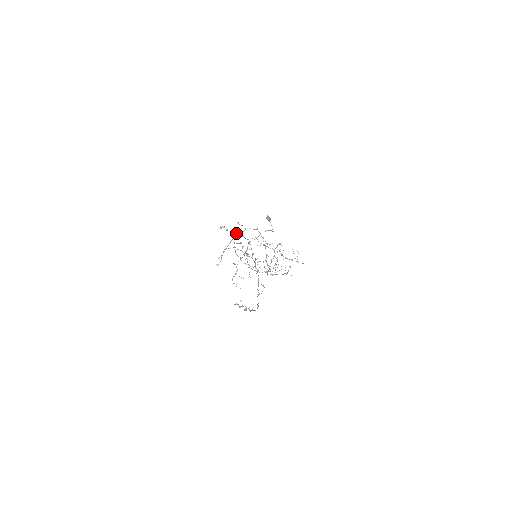
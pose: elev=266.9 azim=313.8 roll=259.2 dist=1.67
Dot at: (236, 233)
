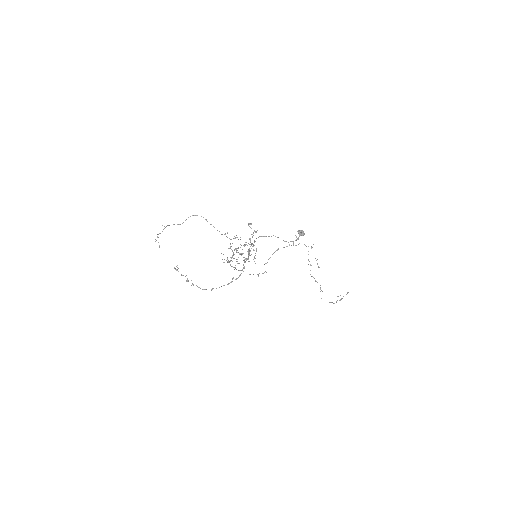
Dot at: occluded
